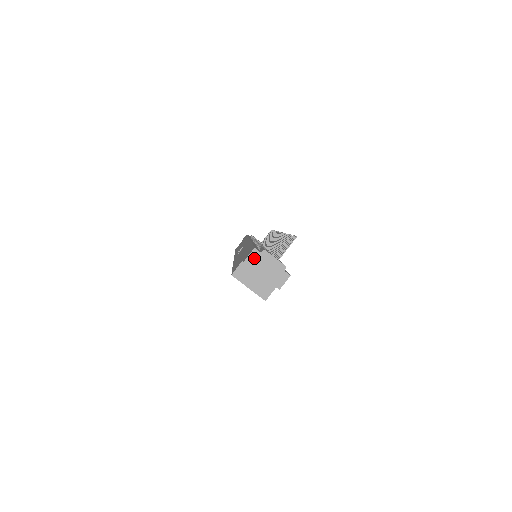
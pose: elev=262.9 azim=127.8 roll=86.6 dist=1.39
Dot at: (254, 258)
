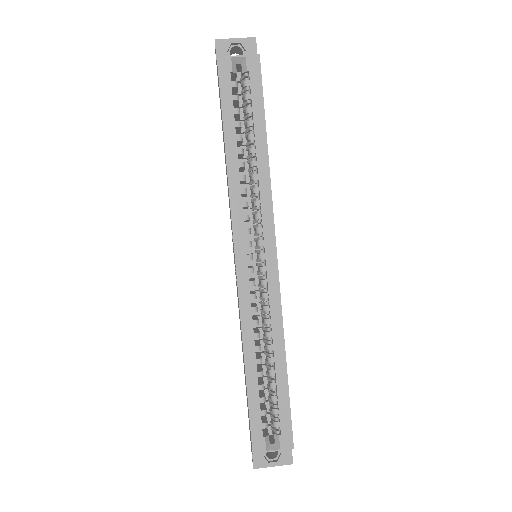
Dot at: (220, 43)
